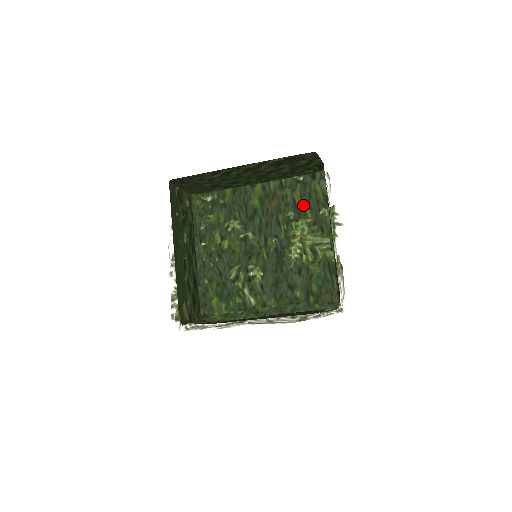
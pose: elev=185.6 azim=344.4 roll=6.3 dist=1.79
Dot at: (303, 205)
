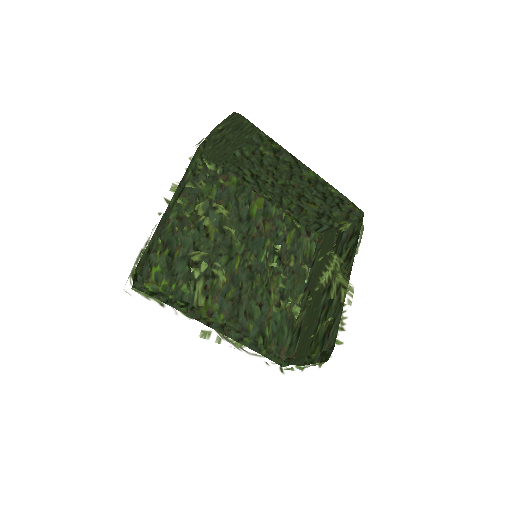
Dot at: (291, 249)
